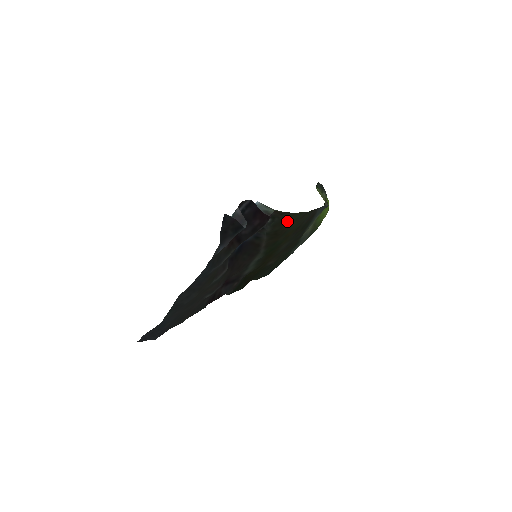
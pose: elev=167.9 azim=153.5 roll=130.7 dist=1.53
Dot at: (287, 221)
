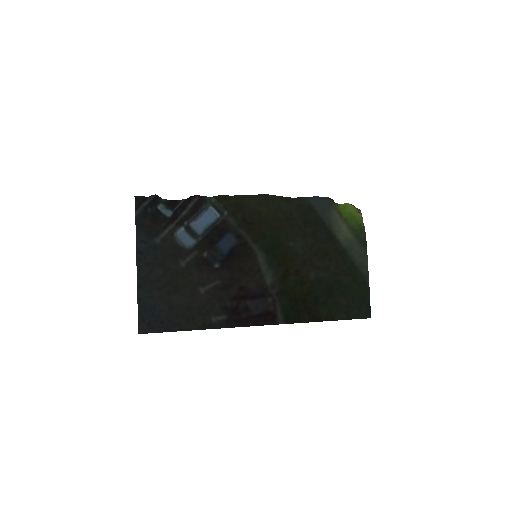
Dot at: (243, 205)
